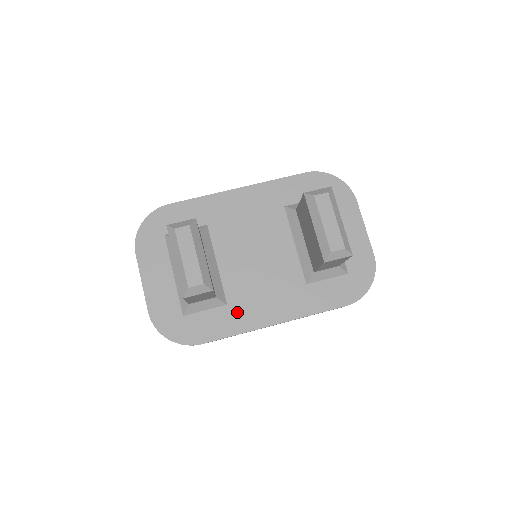
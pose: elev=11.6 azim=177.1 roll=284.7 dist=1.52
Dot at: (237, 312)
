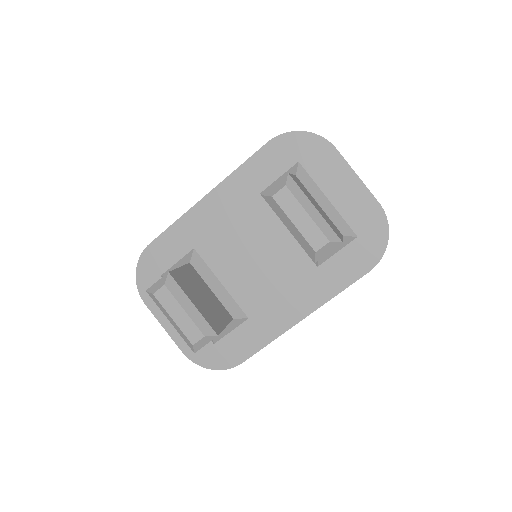
Dot at: (261, 322)
